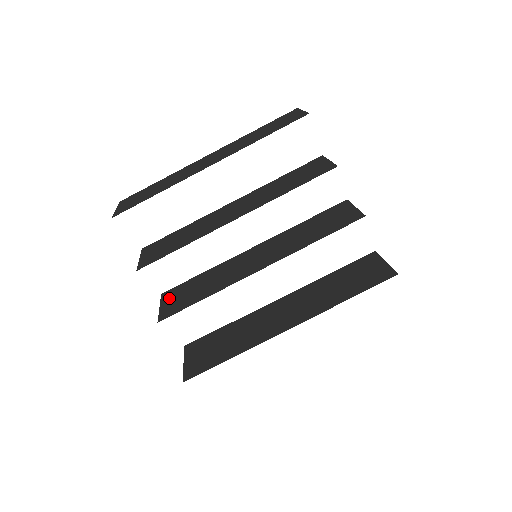
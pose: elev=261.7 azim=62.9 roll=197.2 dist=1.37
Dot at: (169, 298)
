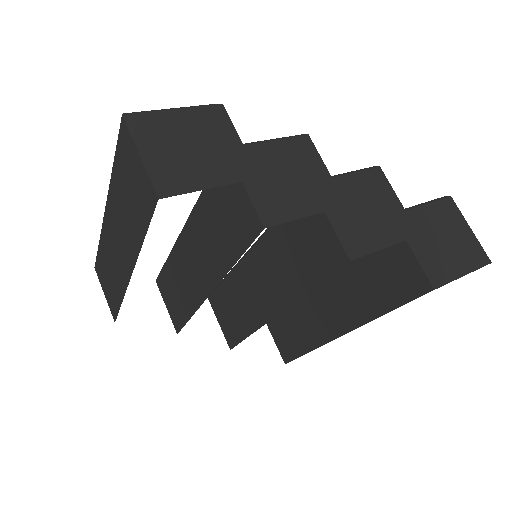
Dot at: (218, 313)
